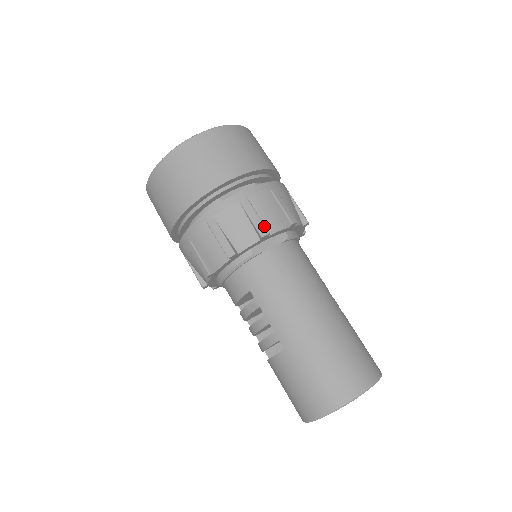
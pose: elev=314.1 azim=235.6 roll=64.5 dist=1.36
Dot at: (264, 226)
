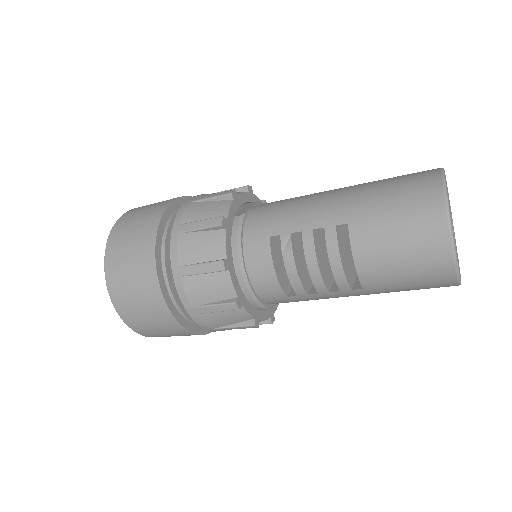
Dot at: (225, 191)
